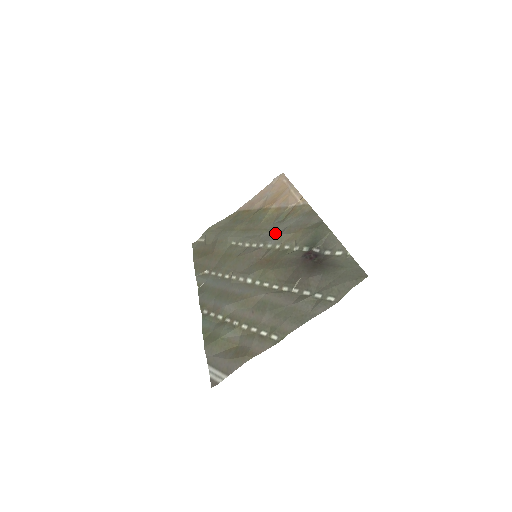
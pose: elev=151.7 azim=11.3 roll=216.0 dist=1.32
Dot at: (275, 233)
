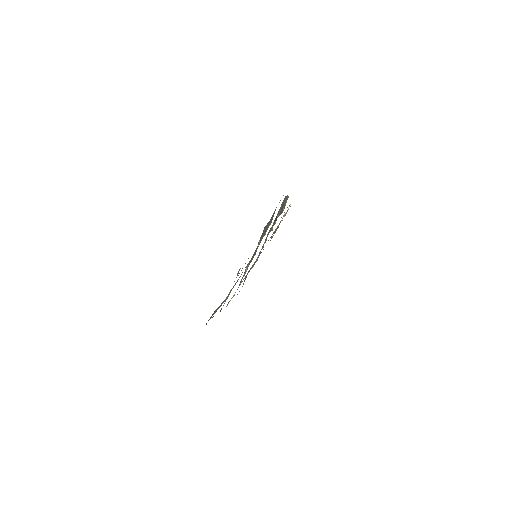
Dot at: occluded
